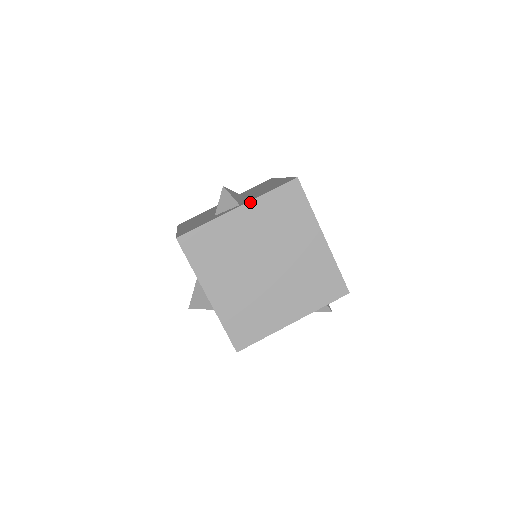
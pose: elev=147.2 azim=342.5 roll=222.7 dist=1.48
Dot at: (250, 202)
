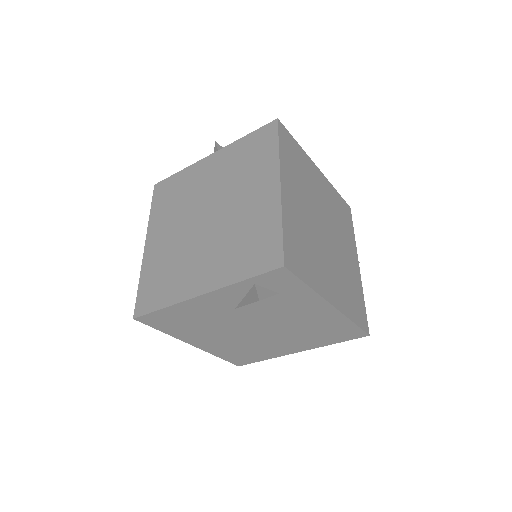
Dot at: (223, 149)
